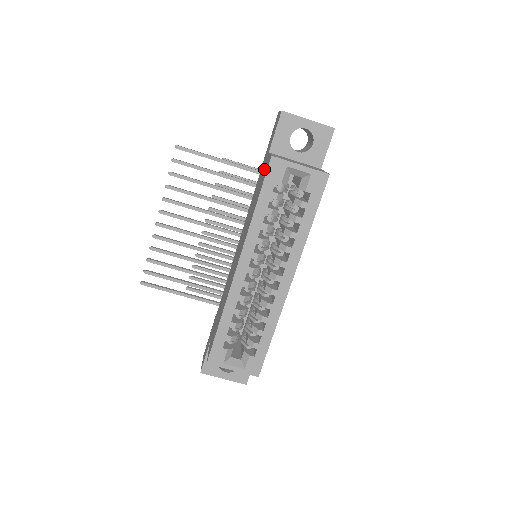
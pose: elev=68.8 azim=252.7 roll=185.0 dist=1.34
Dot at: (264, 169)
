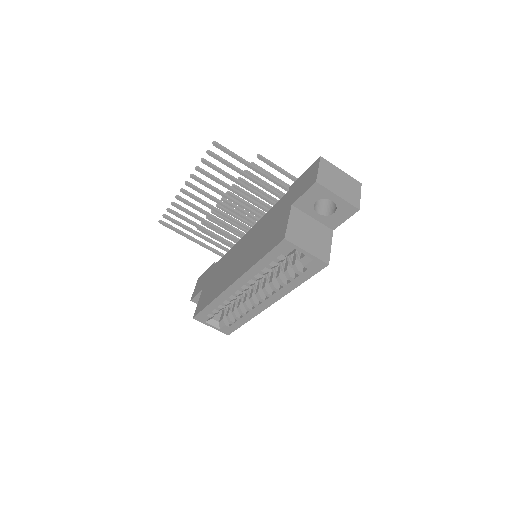
Dot at: (280, 222)
